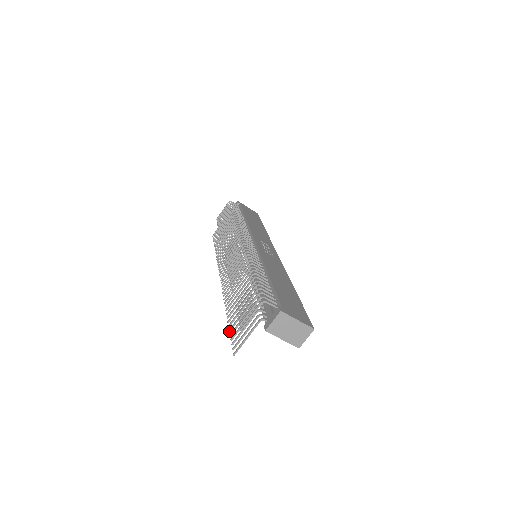
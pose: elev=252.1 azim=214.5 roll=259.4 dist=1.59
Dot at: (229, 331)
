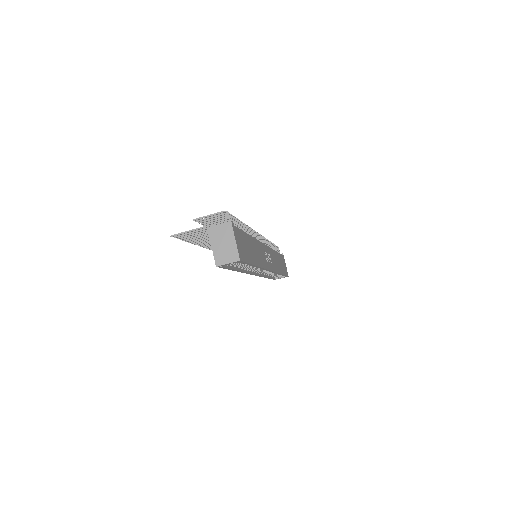
Dot at: (185, 241)
